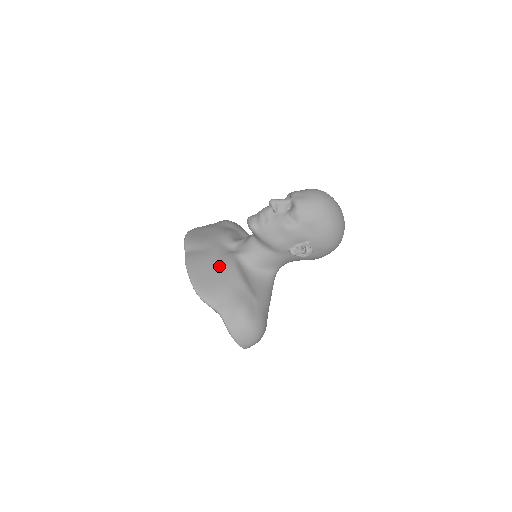
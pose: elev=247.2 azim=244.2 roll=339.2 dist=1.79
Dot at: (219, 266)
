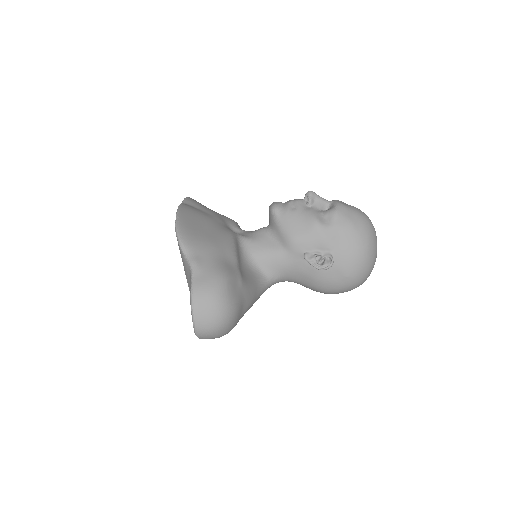
Dot at: (215, 229)
